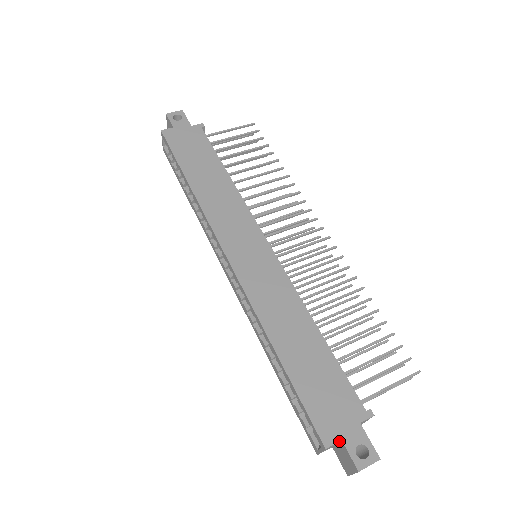
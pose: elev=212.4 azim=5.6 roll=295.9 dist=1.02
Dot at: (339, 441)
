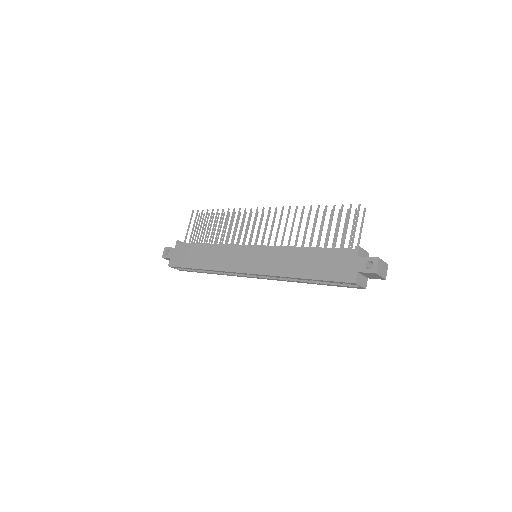
Dot at: (357, 274)
